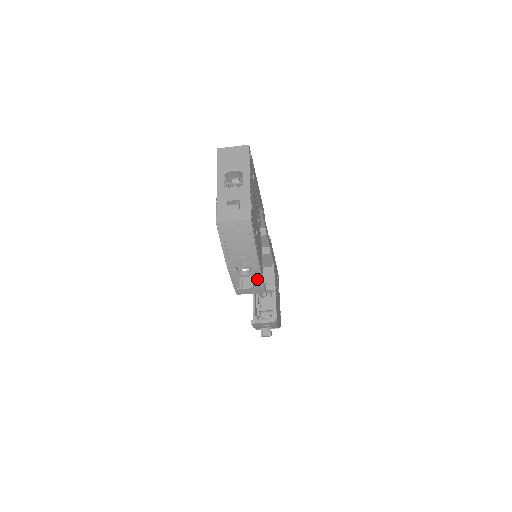
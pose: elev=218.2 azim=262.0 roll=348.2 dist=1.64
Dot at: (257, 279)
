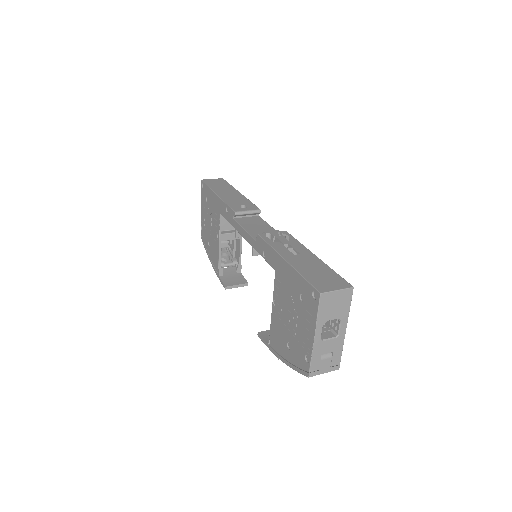
Dot at: occluded
